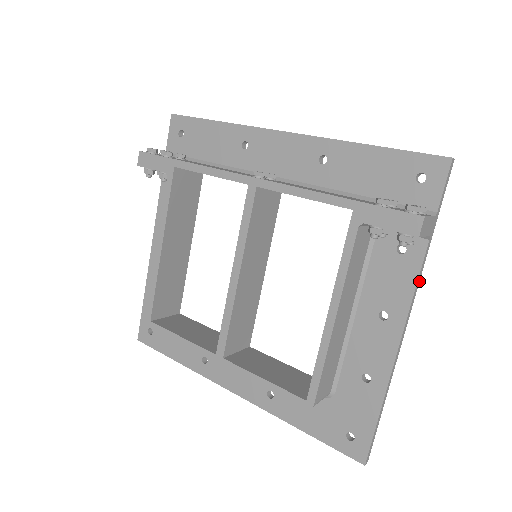
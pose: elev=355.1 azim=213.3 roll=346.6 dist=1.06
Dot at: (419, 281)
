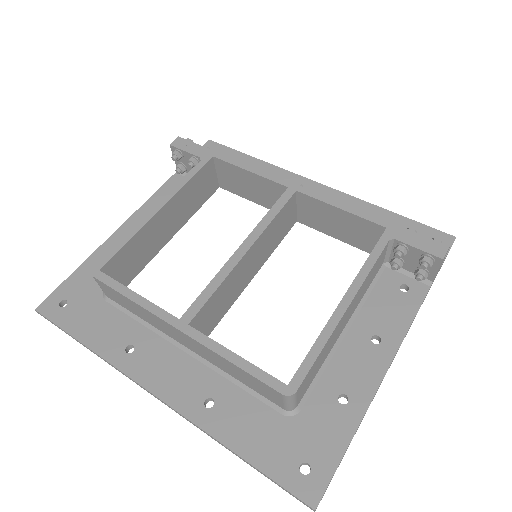
Dot at: occluded
